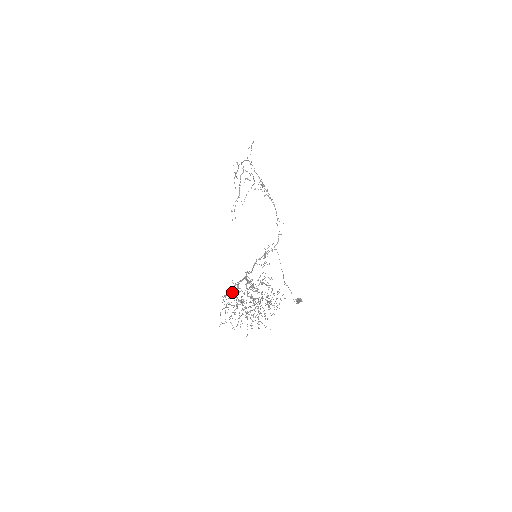
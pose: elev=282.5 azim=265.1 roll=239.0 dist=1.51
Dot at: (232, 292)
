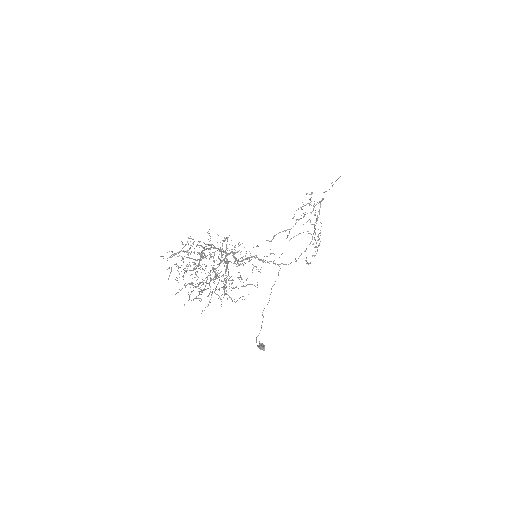
Dot at: (200, 241)
